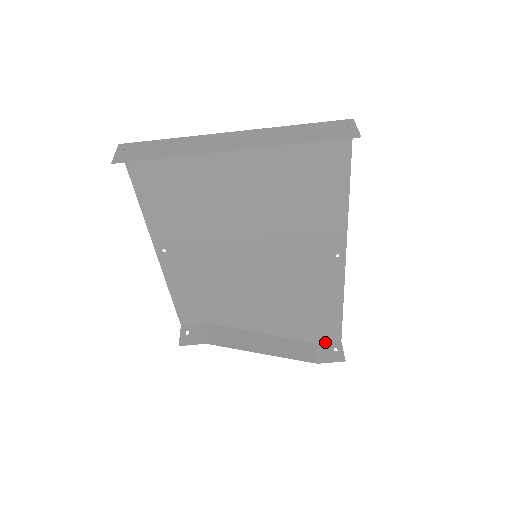
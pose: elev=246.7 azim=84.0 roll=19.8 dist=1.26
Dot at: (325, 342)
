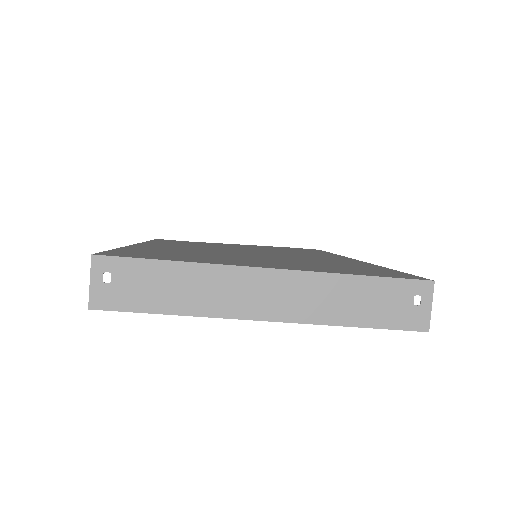
Dot at: occluded
